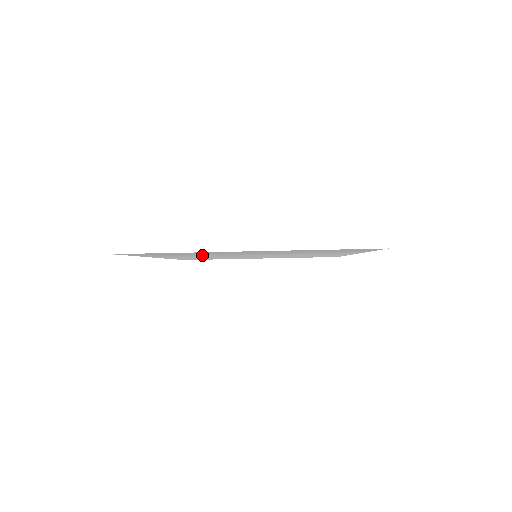
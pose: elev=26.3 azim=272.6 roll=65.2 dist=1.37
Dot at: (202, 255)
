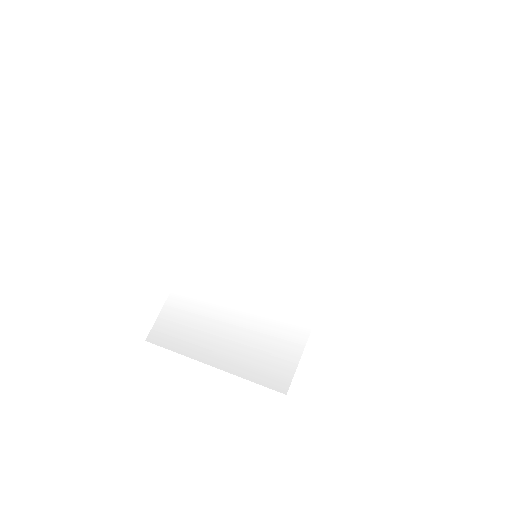
Dot at: (206, 291)
